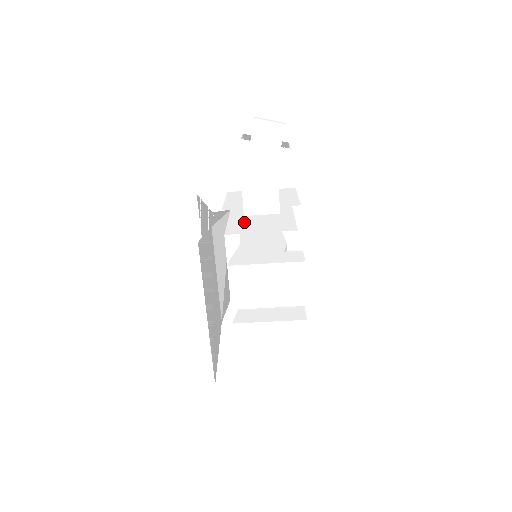
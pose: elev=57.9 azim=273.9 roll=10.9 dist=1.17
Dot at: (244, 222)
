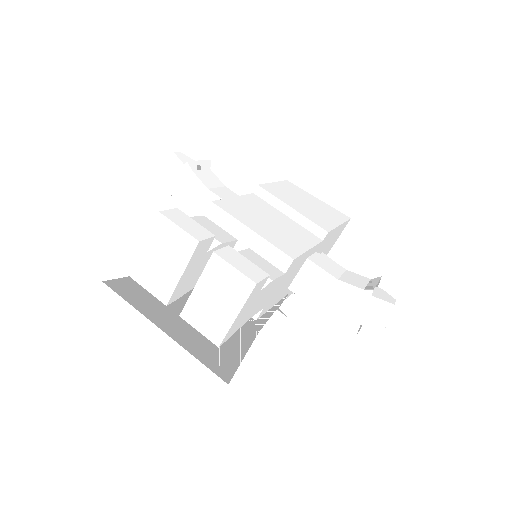
Dot at: occluded
